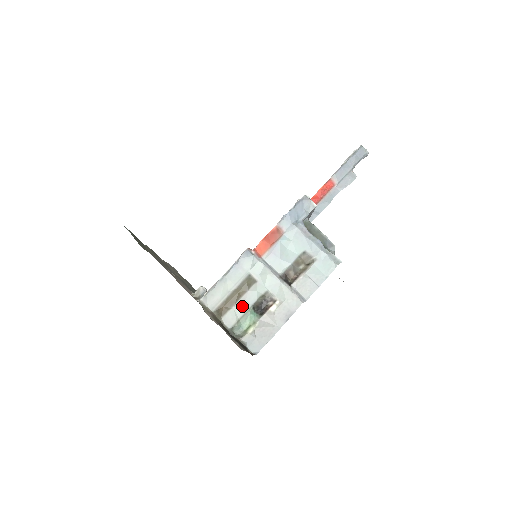
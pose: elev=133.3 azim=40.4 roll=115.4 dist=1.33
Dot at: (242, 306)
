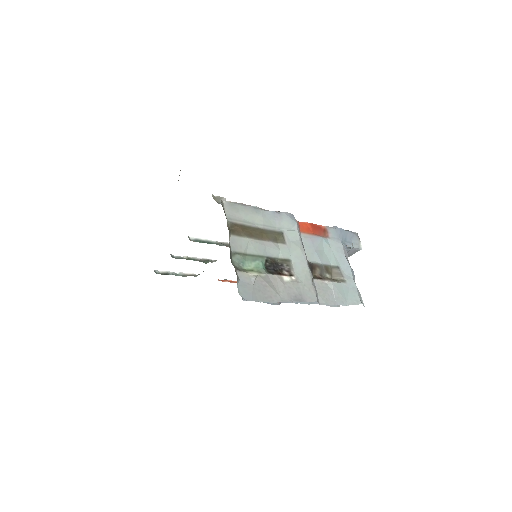
Dot at: (258, 247)
